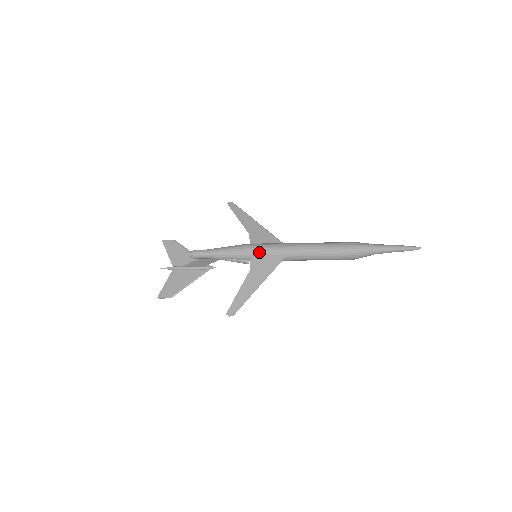
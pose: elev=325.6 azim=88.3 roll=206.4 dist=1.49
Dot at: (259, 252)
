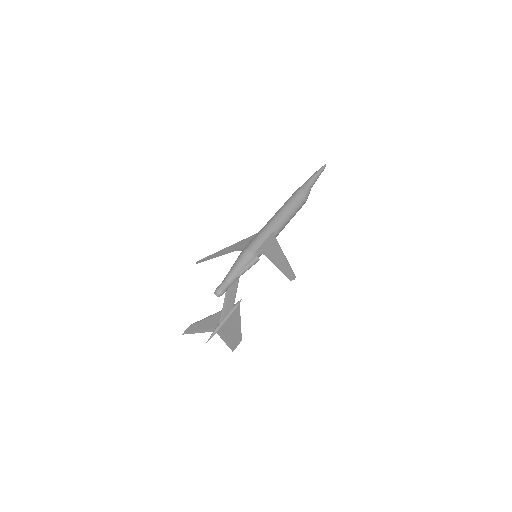
Dot at: (255, 244)
